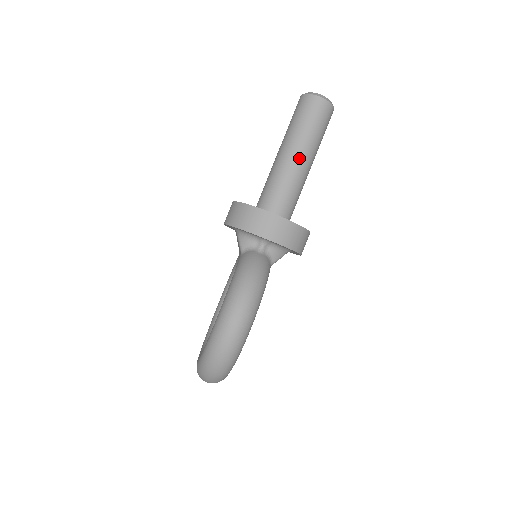
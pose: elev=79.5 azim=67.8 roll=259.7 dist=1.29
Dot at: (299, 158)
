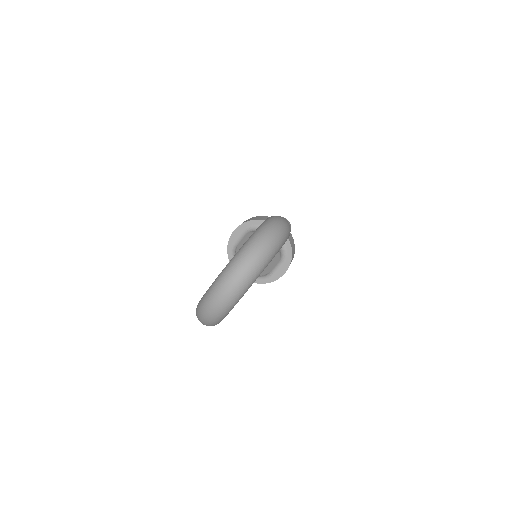
Dot at: occluded
